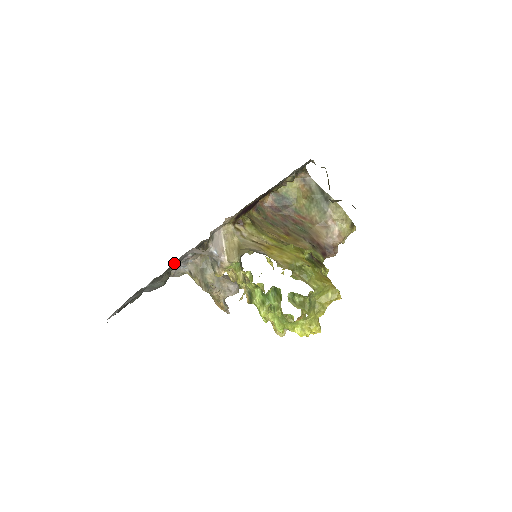
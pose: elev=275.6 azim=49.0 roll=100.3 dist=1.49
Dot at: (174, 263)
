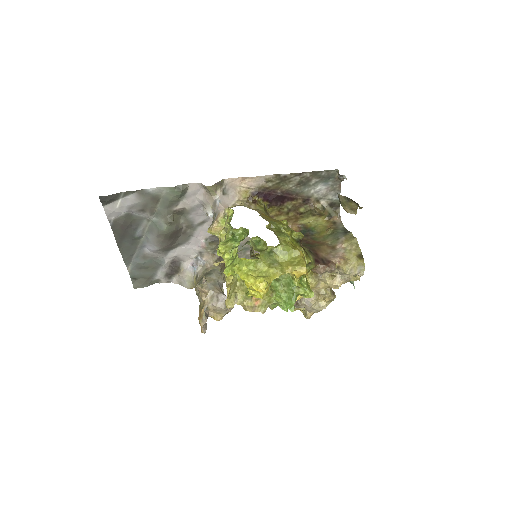
Dot at: (181, 185)
